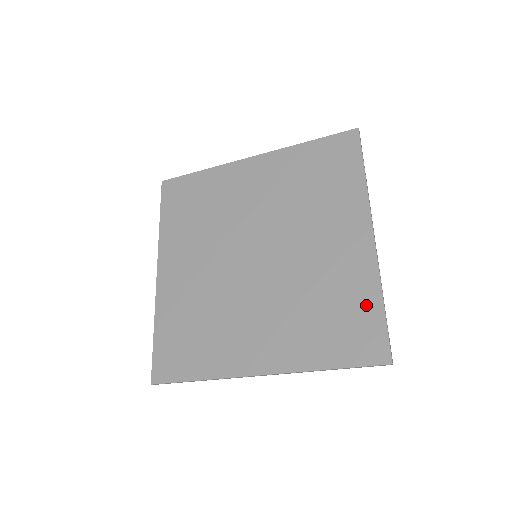
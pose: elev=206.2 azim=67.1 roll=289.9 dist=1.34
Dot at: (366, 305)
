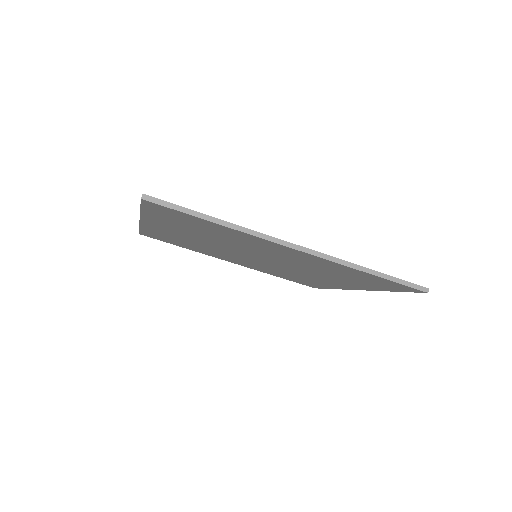
Dot at: occluded
